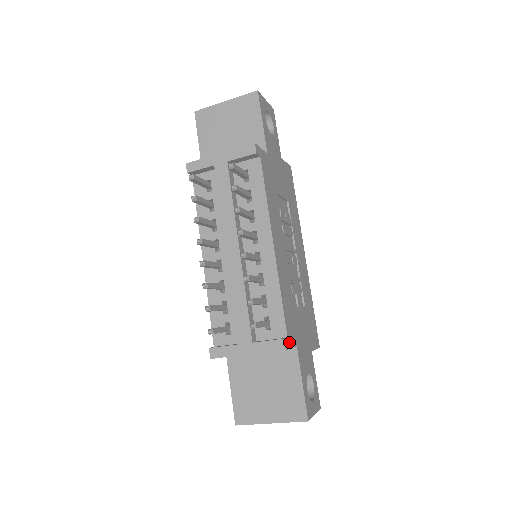
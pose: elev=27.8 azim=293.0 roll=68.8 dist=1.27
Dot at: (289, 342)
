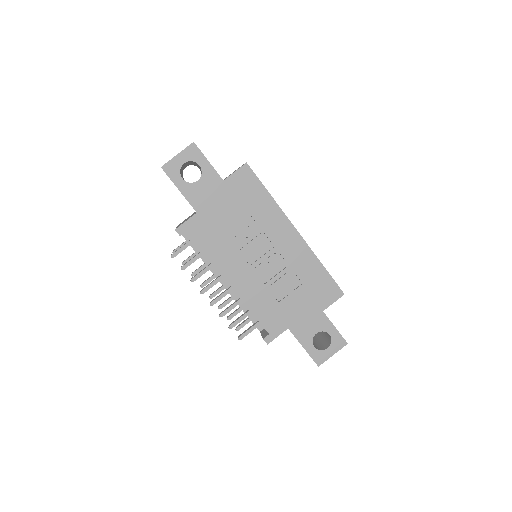
Dot at: (273, 335)
